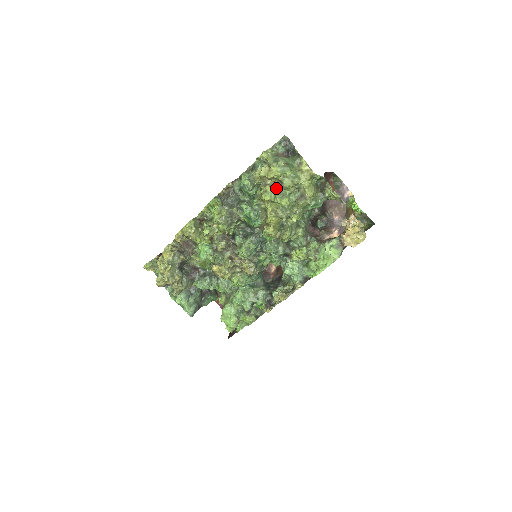
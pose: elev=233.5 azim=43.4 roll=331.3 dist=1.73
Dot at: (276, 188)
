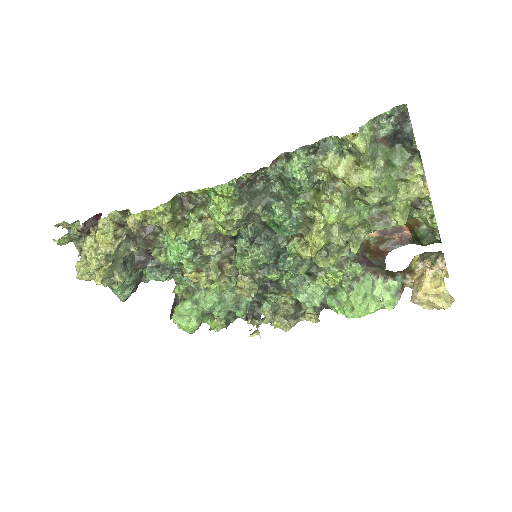
Dot at: (348, 196)
